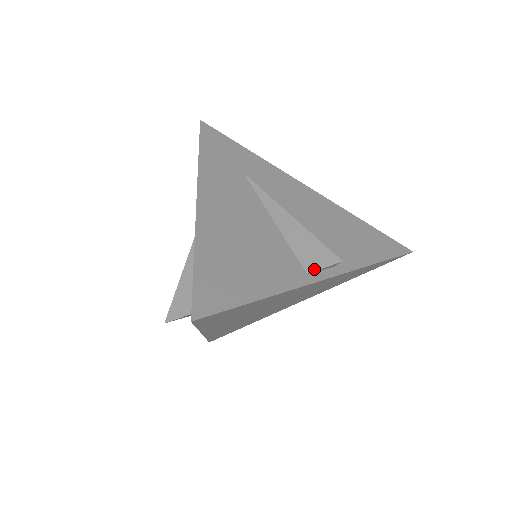
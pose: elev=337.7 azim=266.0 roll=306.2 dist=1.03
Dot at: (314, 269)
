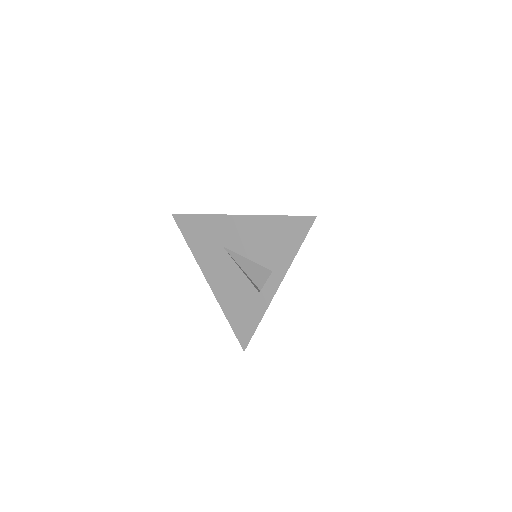
Dot at: occluded
